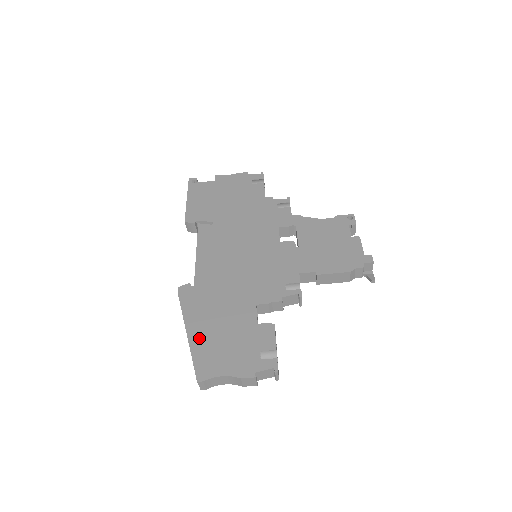
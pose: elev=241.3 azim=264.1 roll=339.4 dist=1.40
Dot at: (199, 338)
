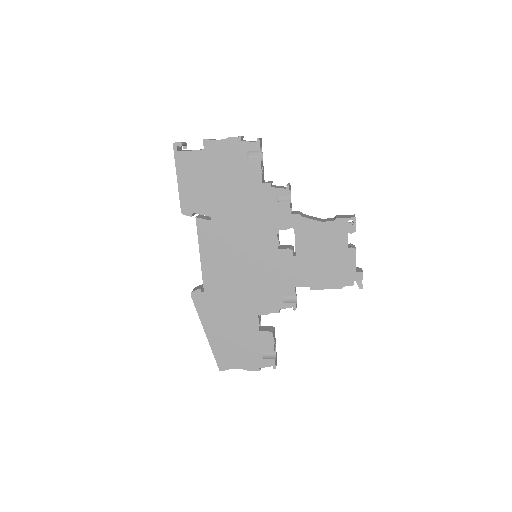
Dot at: (216, 340)
